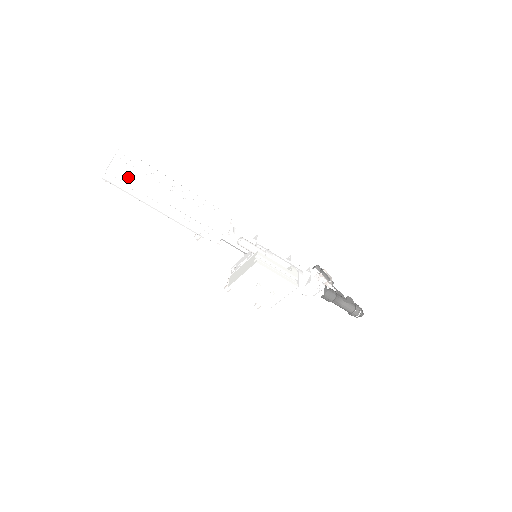
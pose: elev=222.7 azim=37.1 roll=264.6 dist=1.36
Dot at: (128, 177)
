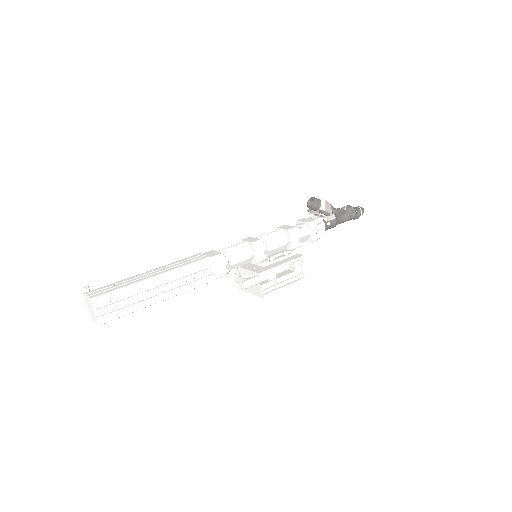
Dot at: (118, 316)
